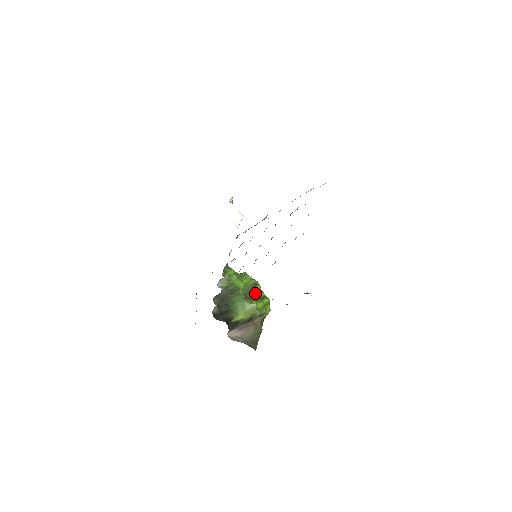
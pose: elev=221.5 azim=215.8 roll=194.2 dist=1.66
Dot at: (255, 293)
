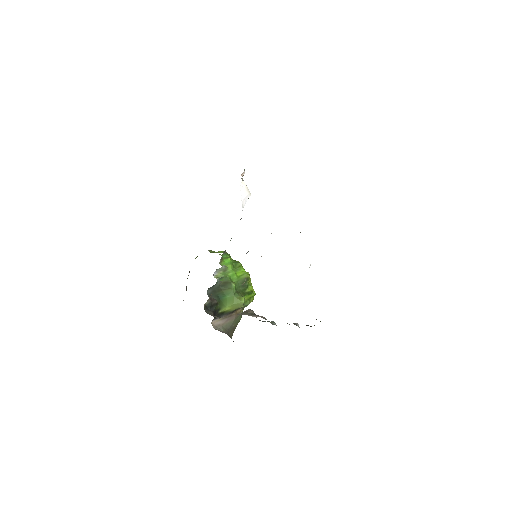
Dot at: (245, 288)
